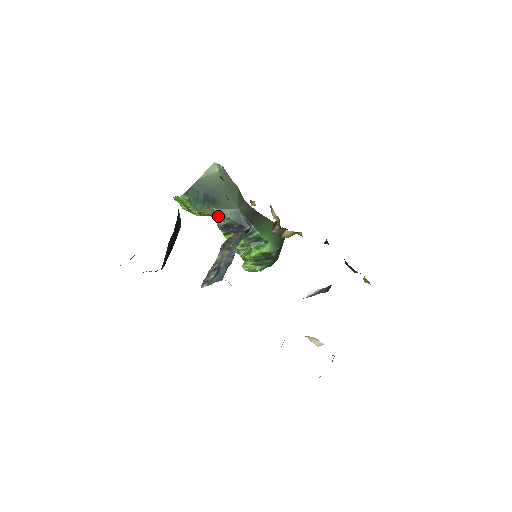
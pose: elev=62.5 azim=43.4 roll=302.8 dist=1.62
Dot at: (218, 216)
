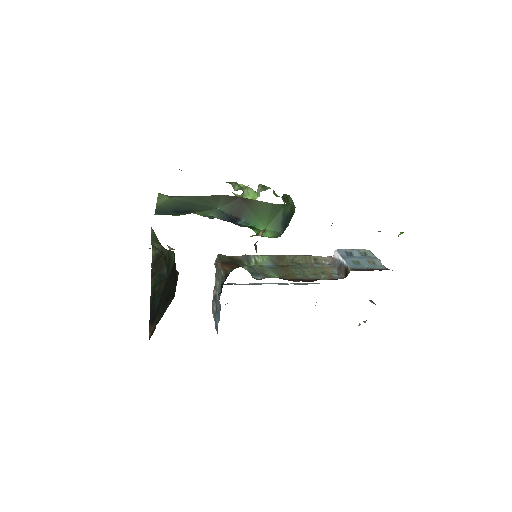
Dot at: occluded
